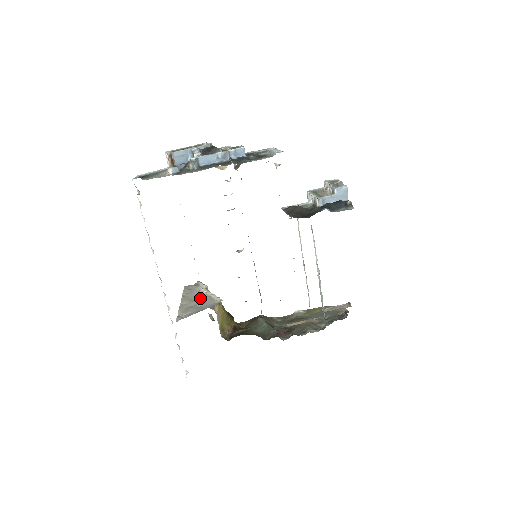
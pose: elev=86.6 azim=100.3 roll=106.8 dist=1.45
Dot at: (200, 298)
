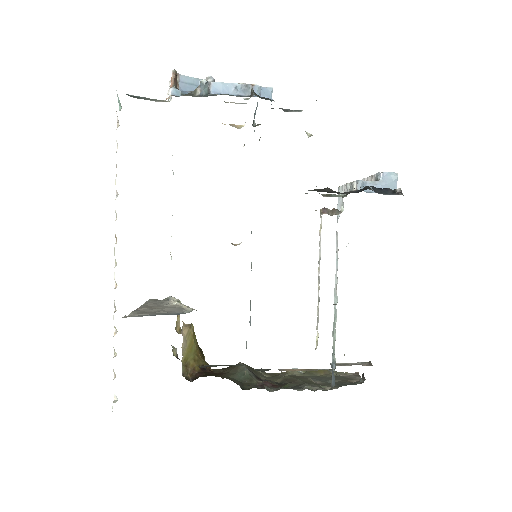
Dot at: (166, 307)
